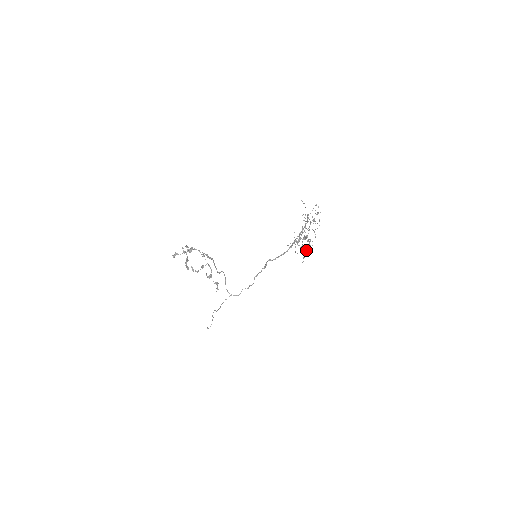
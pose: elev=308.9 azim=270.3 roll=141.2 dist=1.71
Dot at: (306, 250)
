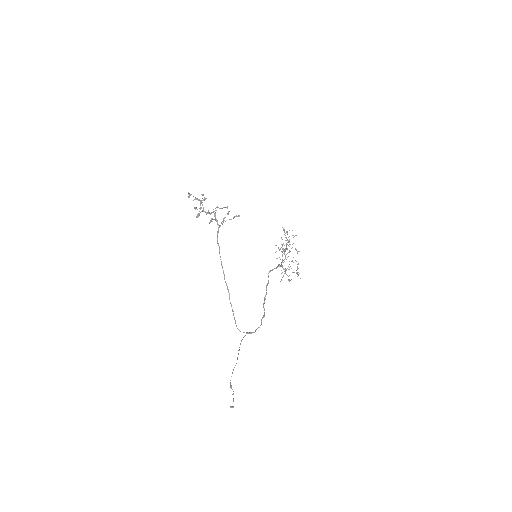
Dot at: occluded
